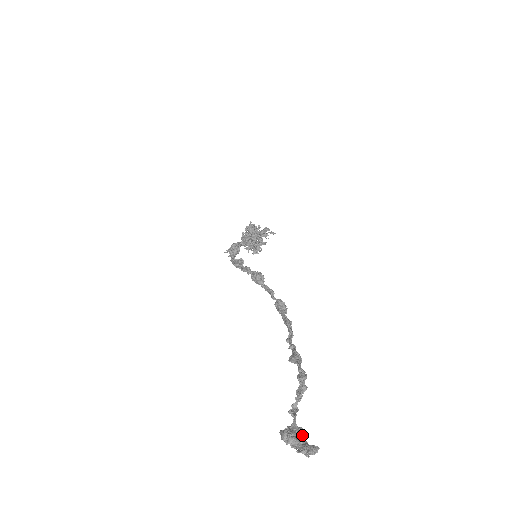
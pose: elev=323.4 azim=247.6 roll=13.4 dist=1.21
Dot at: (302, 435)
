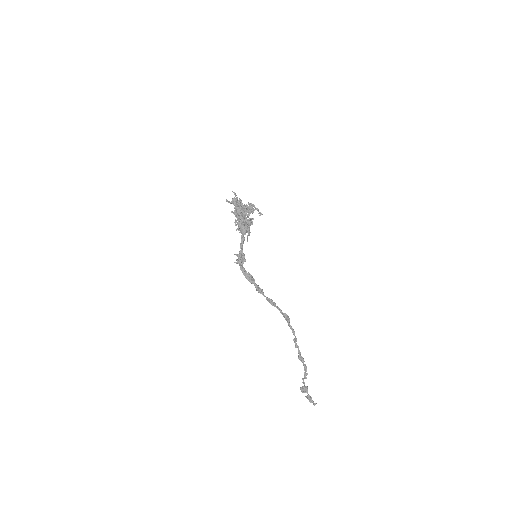
Dot at: occluded
